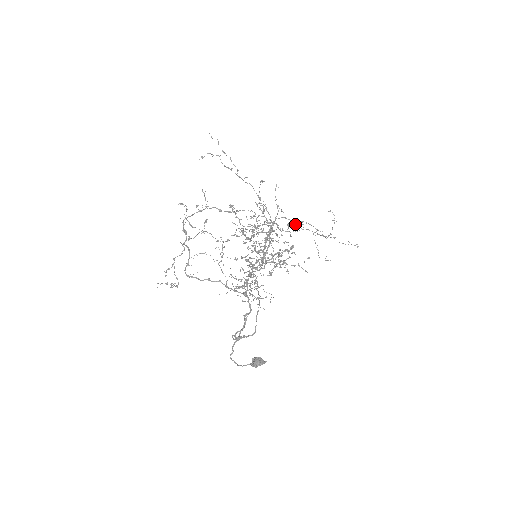
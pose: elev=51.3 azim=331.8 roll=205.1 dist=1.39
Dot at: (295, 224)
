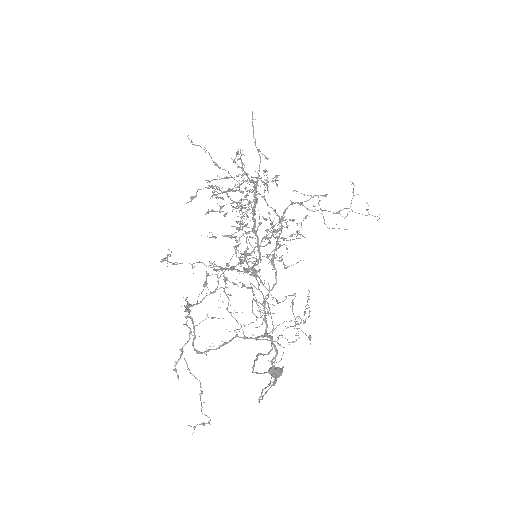
Dot at: occluded
